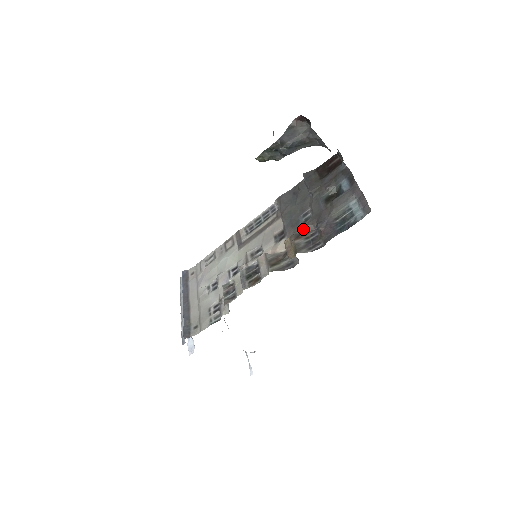
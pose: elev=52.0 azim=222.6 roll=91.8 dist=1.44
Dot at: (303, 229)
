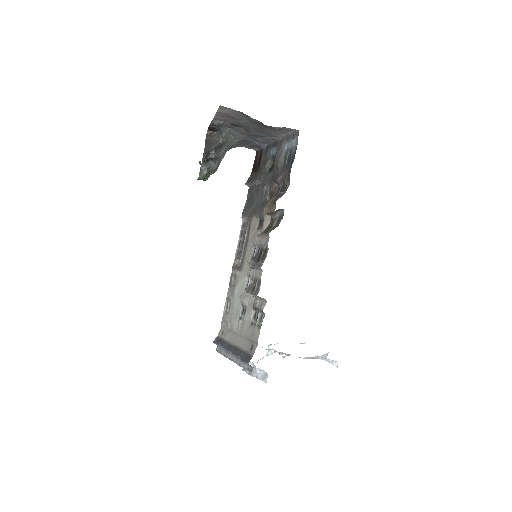
Dot at: (269, 195)
